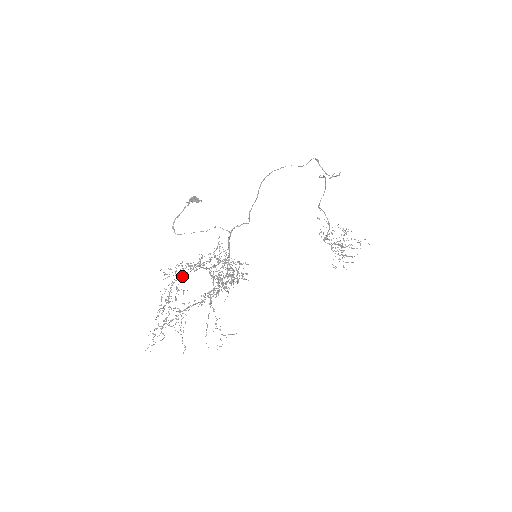
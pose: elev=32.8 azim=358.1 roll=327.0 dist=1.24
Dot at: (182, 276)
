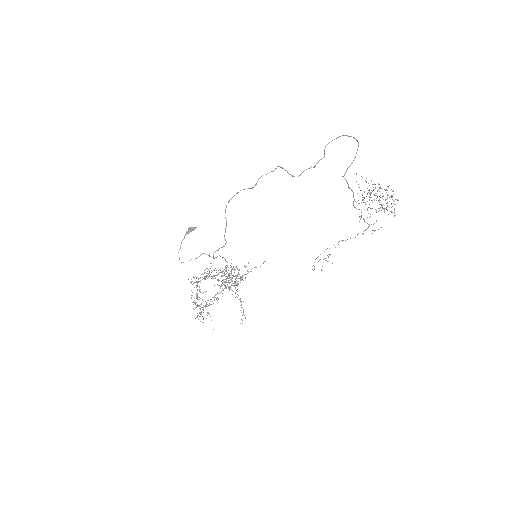
Dot at: occluded
